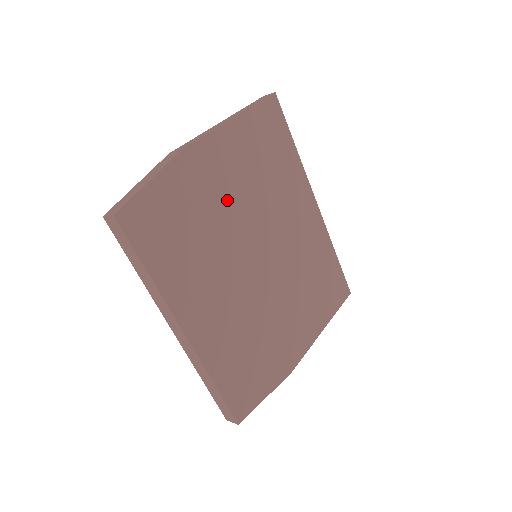
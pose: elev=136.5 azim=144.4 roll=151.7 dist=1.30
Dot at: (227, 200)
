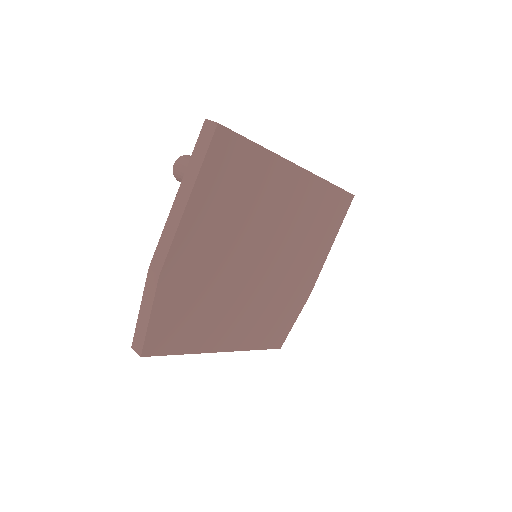
Dot at: (215, 261)
